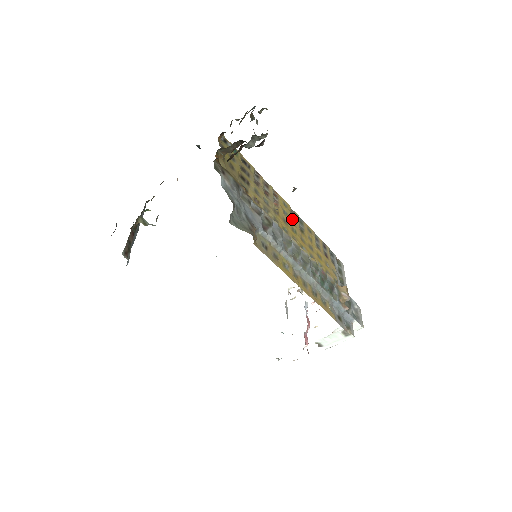
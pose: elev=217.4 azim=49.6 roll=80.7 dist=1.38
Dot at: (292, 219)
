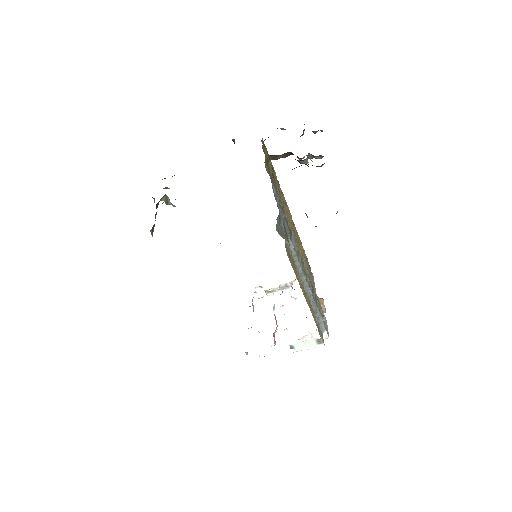
Dot at: (293, 229)
